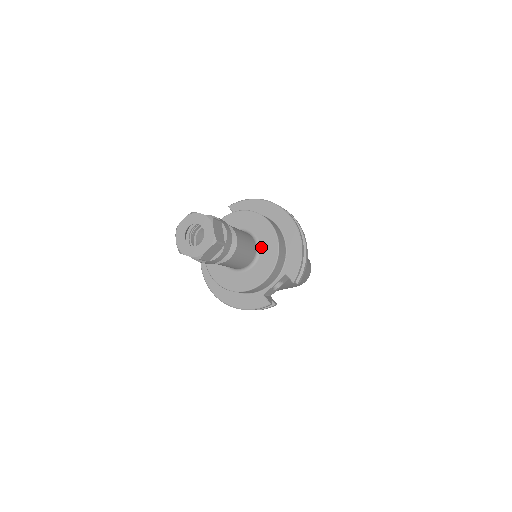
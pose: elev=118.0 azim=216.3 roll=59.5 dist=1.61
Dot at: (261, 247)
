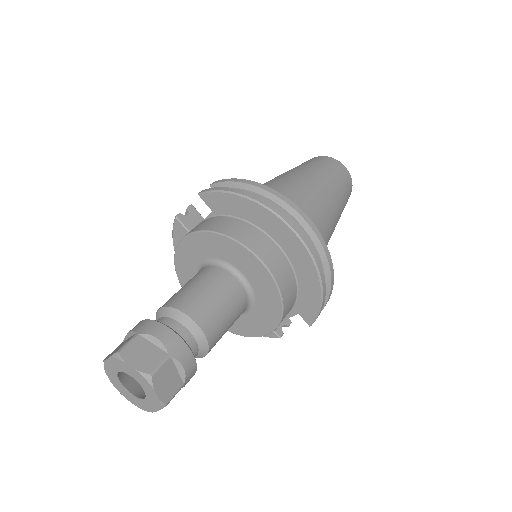
Dot at: (255, 294)
